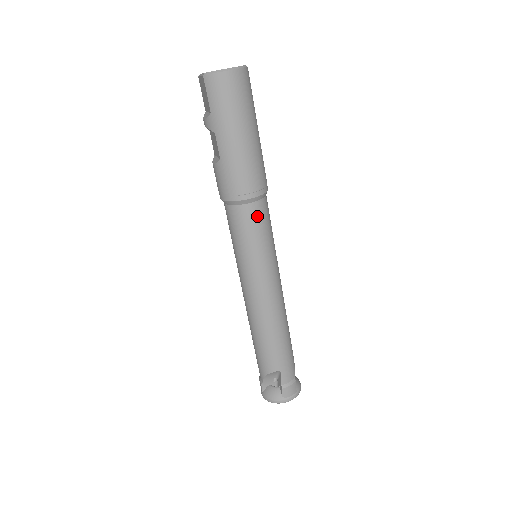
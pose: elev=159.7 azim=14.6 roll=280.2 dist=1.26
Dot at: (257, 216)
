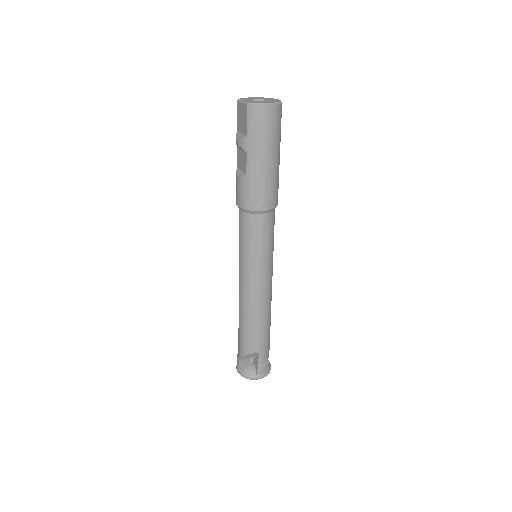
Dot at: (267, 225)
